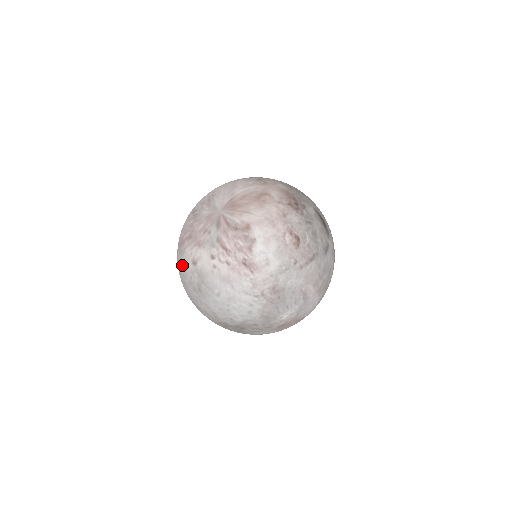
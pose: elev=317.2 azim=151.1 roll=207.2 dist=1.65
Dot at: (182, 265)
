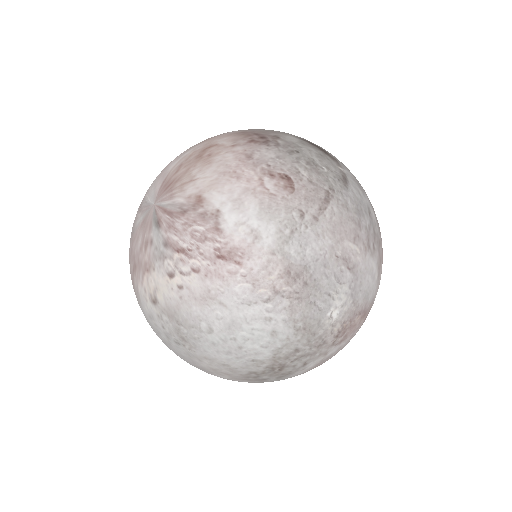
Dot at: (146, 317)
